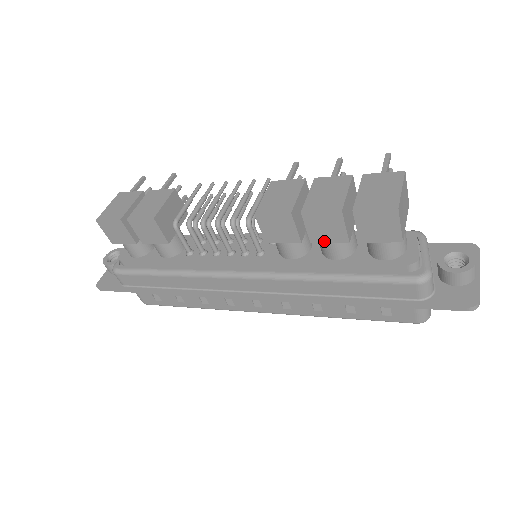
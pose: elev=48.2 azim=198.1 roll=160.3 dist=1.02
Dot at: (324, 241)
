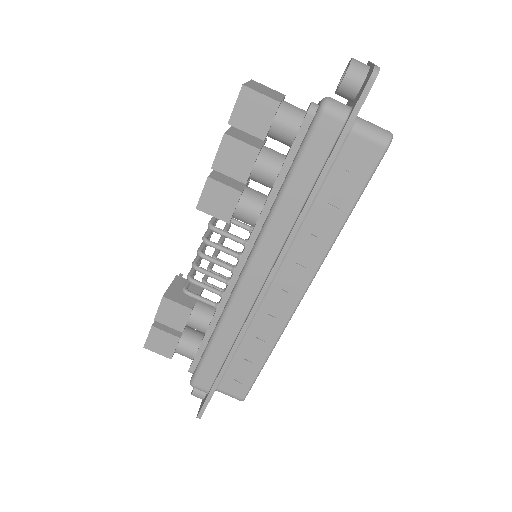
Dot at: (249, 171)
